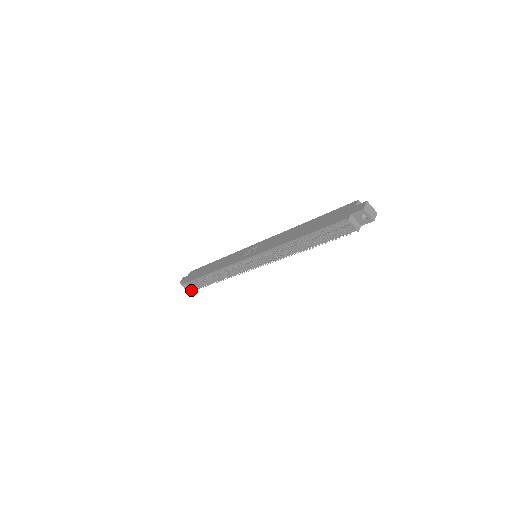
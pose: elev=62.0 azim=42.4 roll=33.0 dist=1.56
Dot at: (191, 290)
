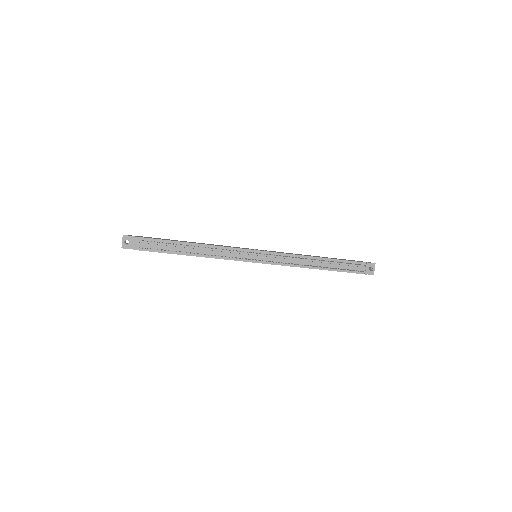
Dot at: (136, 249)
